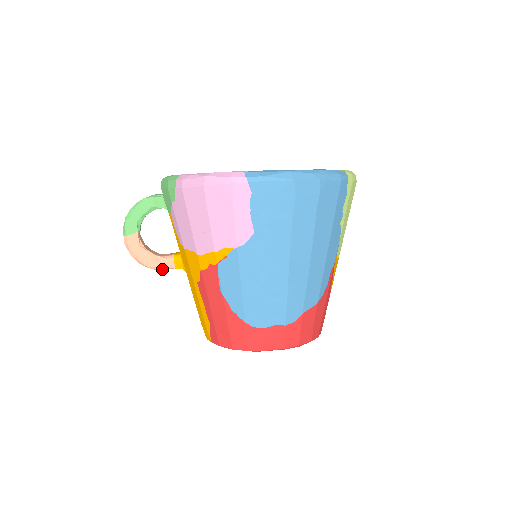
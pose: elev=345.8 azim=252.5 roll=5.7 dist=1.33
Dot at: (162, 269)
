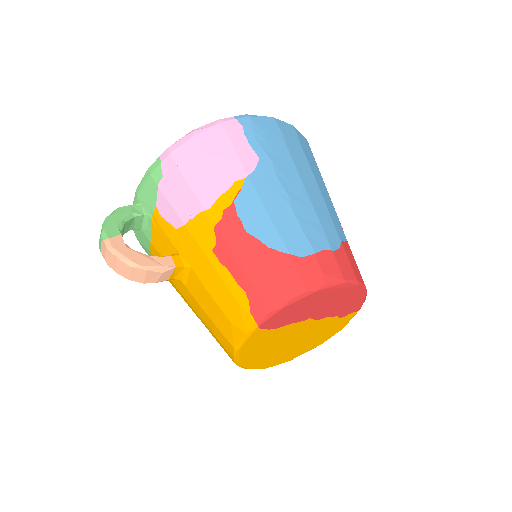
Dot at: (160, 270)
